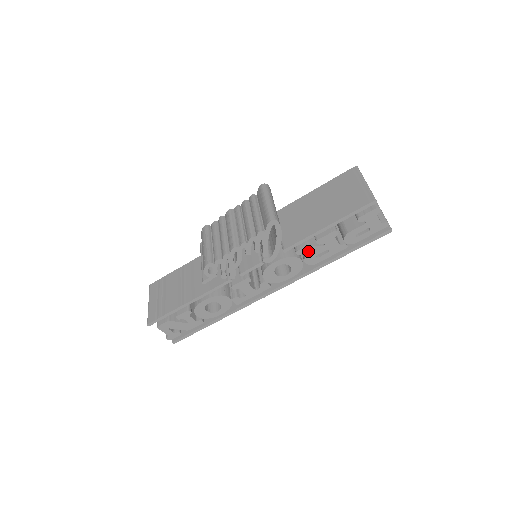
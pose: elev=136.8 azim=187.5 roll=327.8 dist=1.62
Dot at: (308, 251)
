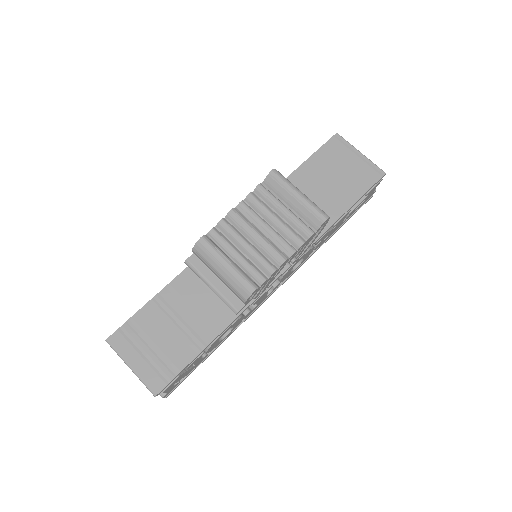
Dot at: (323, 237)
